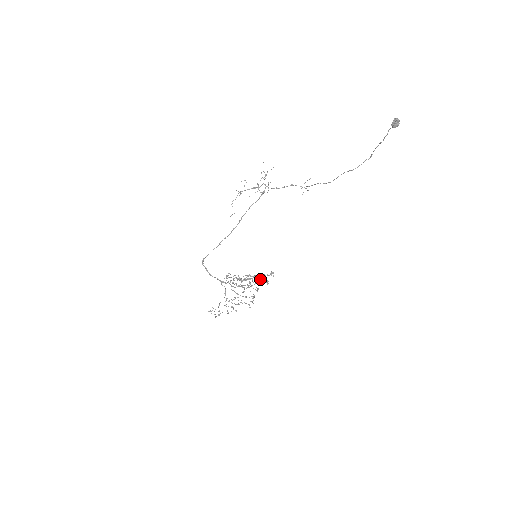
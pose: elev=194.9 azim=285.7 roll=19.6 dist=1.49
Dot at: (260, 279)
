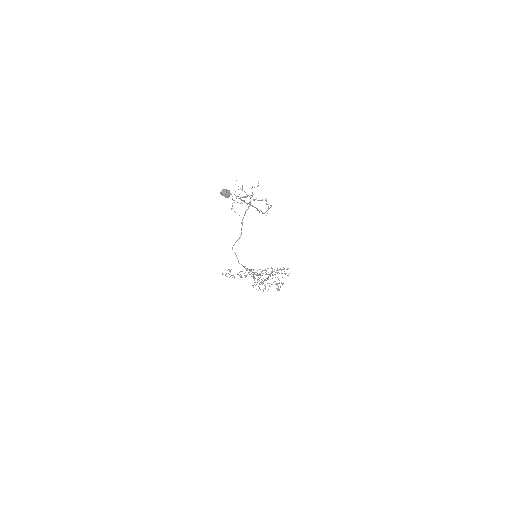
Dot at: occluded
